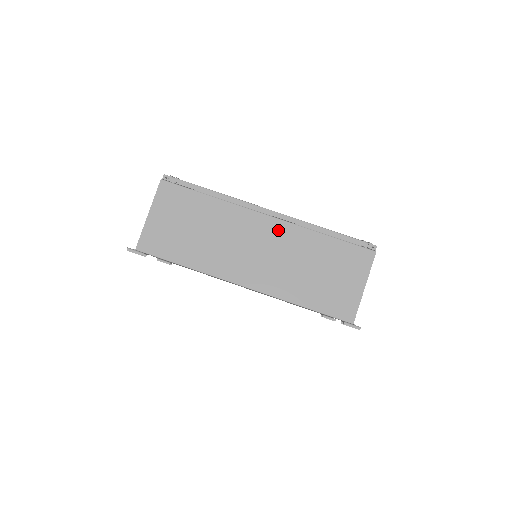
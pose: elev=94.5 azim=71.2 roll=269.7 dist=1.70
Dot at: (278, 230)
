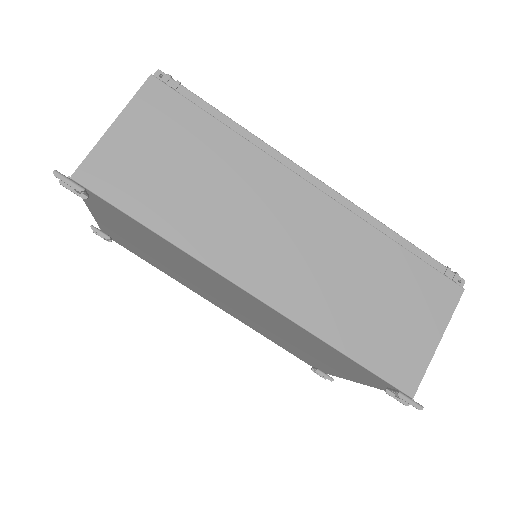
Dot at: (326, 214)
